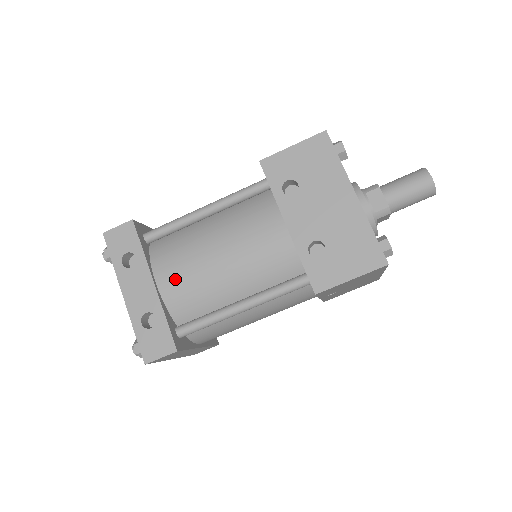
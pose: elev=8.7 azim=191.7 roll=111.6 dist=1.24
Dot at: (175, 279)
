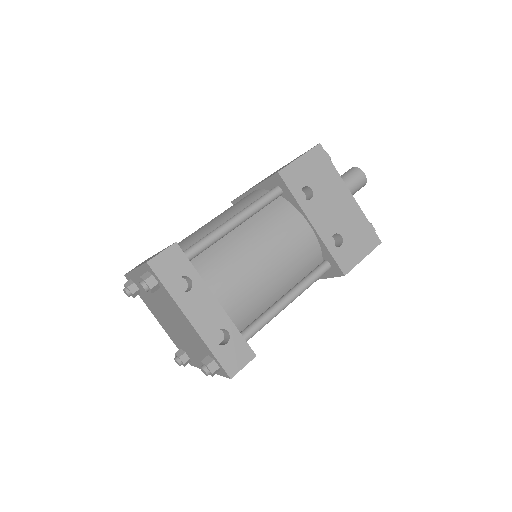
Dot at: (233, 291)
